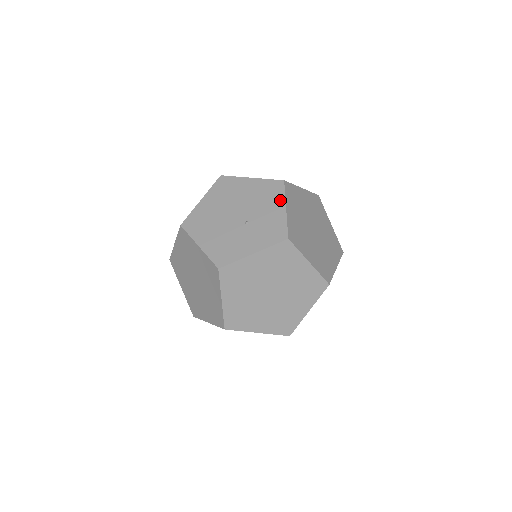
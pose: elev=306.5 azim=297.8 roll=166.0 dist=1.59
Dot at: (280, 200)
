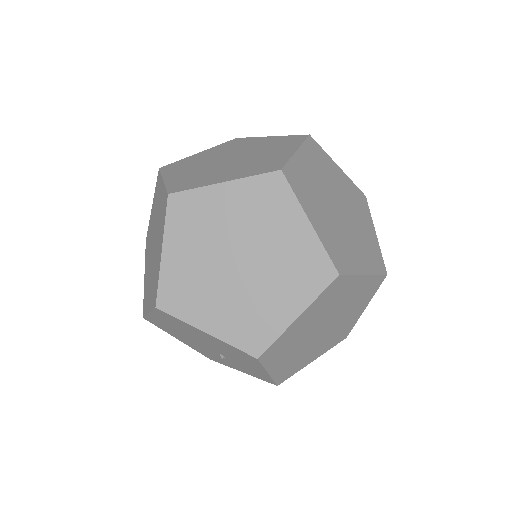
Dot at: (258, 367)
